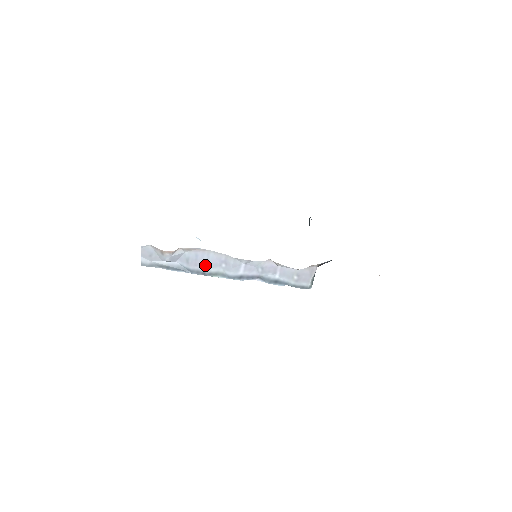
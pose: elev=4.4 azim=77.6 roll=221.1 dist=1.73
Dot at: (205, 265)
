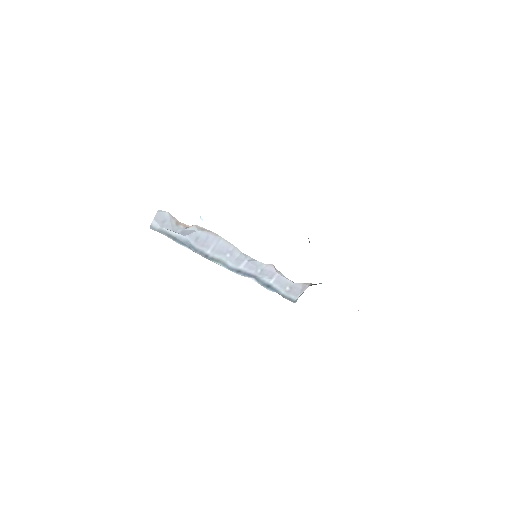
Dot at: (211, 249)
